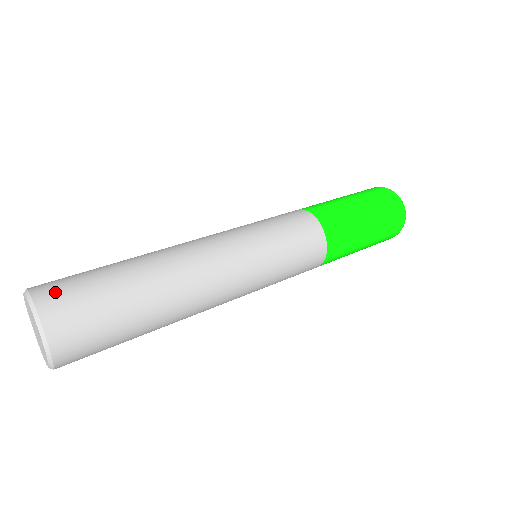
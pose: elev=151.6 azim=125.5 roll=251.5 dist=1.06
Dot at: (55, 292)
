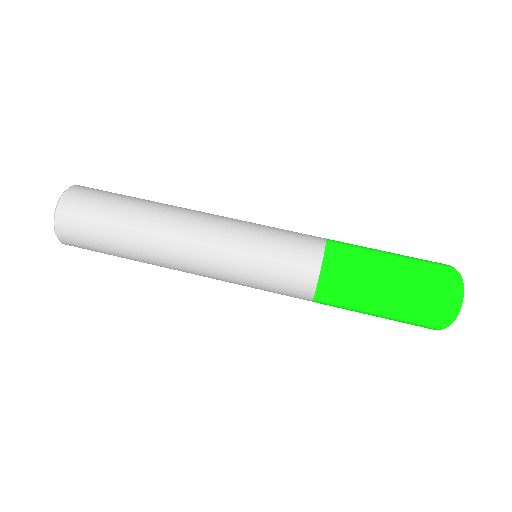
Dot at: (83, 190)
